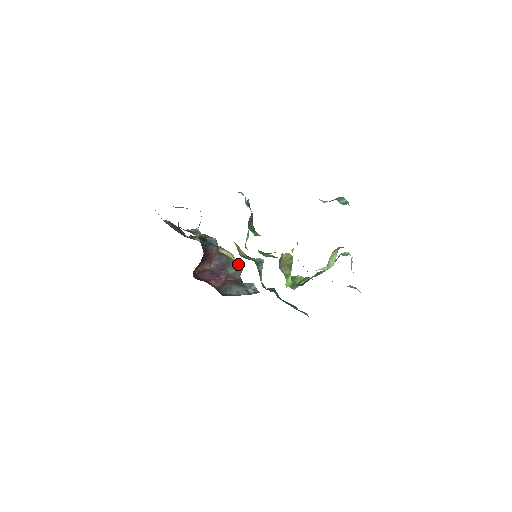
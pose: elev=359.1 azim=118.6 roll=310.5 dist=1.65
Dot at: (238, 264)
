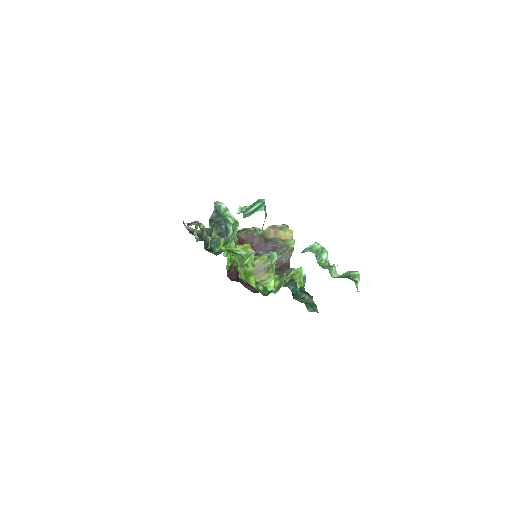
Dot at: (287, 246)
